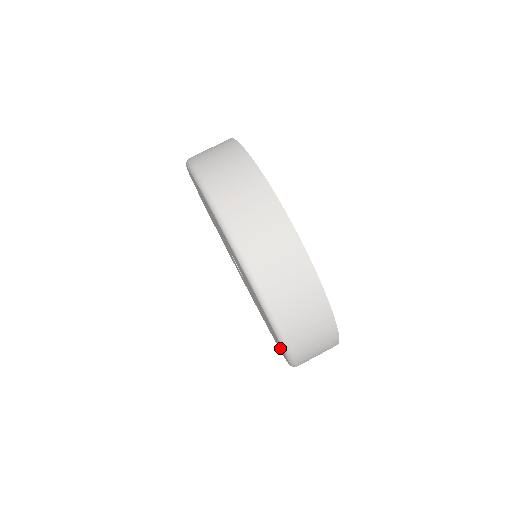
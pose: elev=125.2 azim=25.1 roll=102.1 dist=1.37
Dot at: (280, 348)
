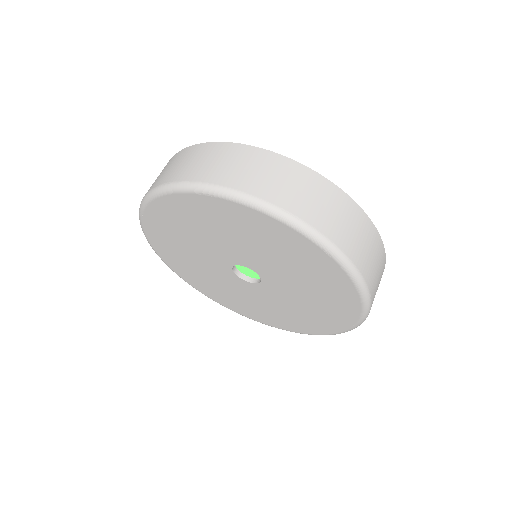
Dot at: (336, 318)
